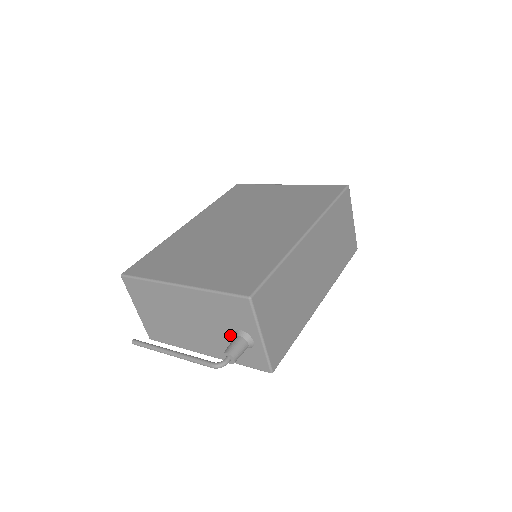
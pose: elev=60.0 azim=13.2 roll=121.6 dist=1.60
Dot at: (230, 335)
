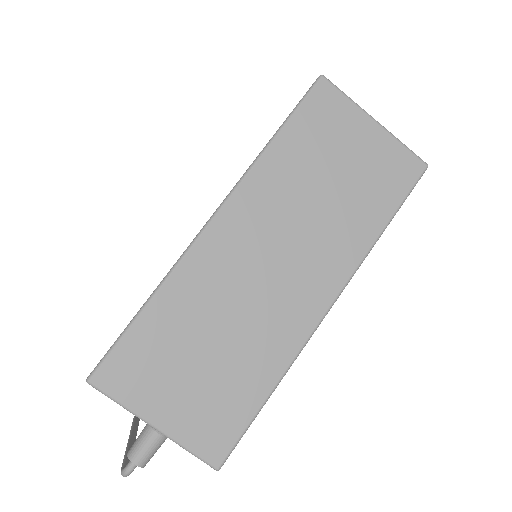
Dot at: occluded
